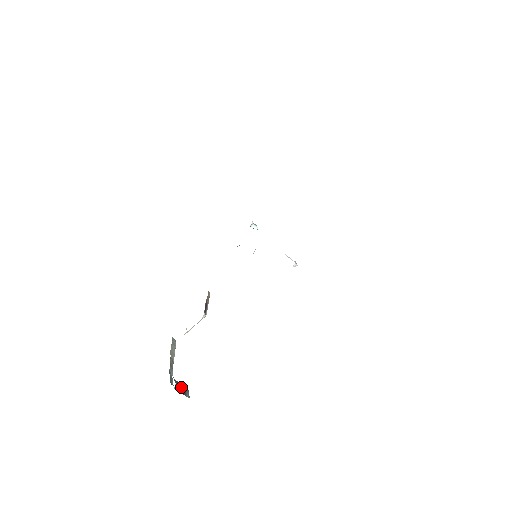
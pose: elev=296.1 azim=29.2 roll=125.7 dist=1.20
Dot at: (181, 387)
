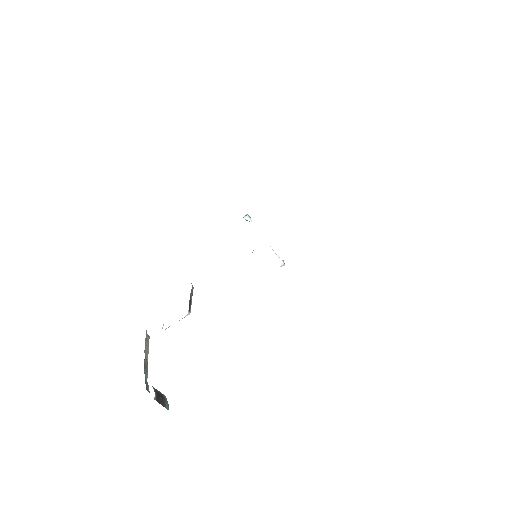
Dot at: (160, 396)
